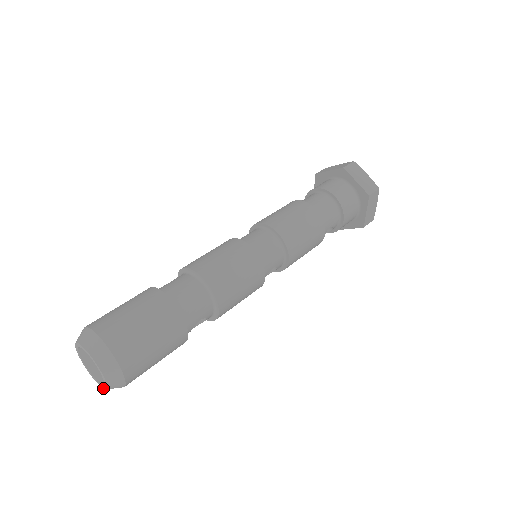
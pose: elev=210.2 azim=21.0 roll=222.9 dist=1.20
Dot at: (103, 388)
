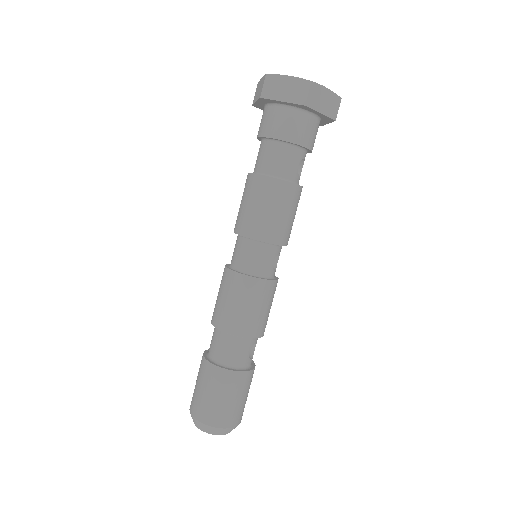
Dot at: occluded
